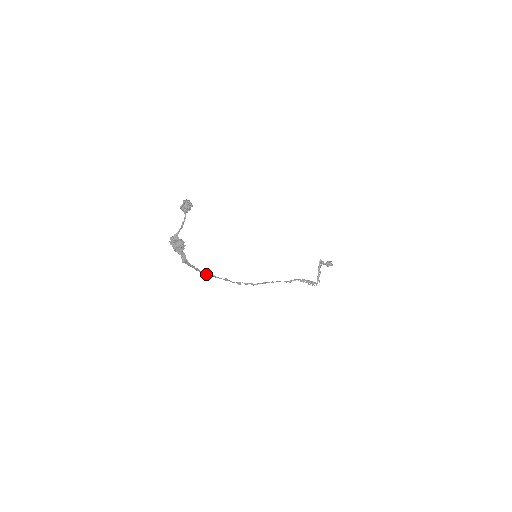
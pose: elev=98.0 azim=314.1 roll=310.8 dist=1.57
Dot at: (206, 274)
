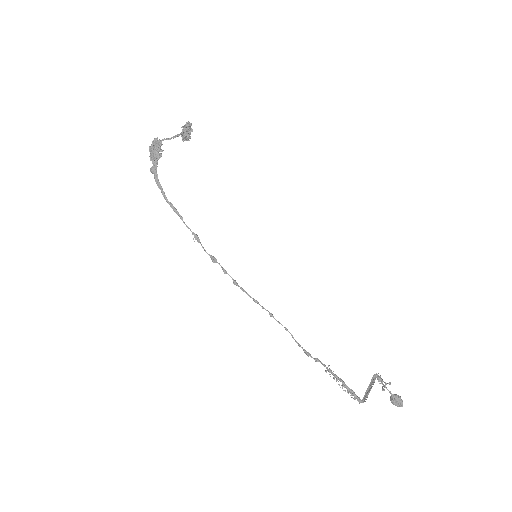
Dot at: (173, 210)
